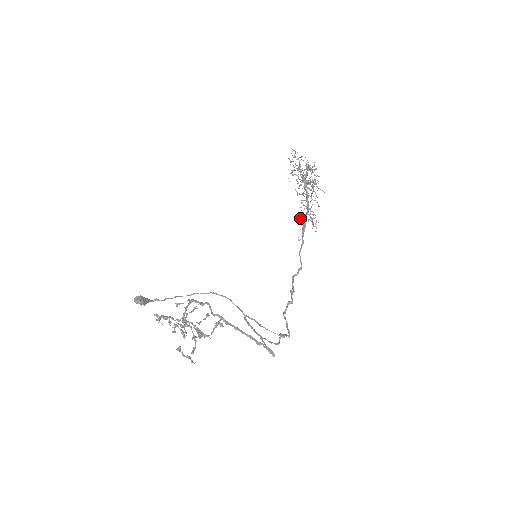
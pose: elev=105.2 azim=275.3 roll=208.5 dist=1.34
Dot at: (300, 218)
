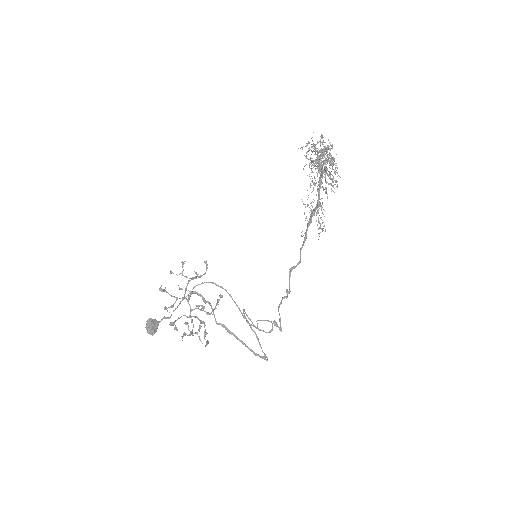
Dot at: (307, 205)
